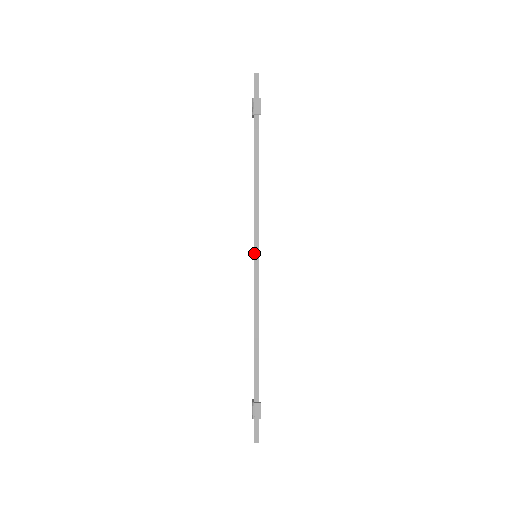
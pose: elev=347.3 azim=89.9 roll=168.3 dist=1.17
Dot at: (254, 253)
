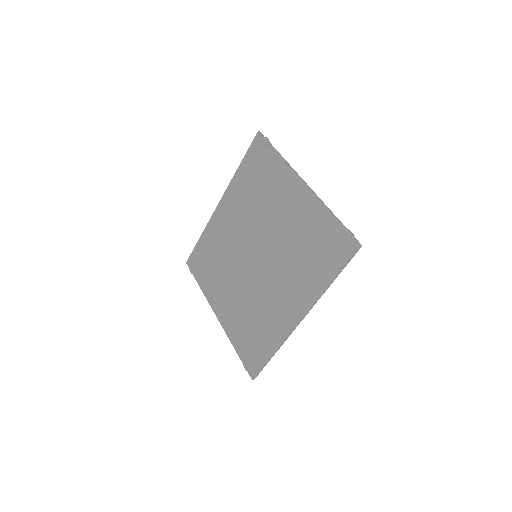
Dot at: (302, 180)
